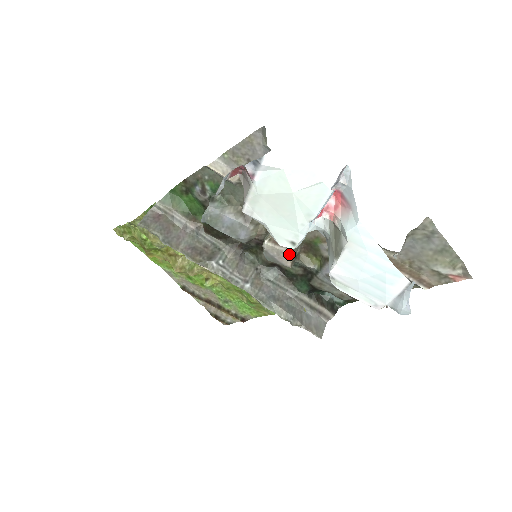
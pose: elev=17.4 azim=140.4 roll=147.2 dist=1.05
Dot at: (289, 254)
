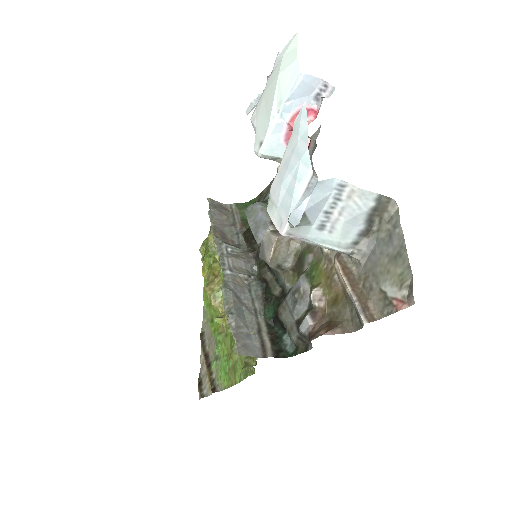
Dot at: (275, 242)
